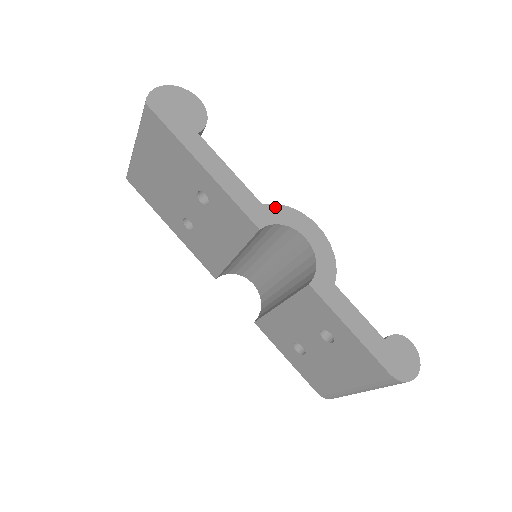
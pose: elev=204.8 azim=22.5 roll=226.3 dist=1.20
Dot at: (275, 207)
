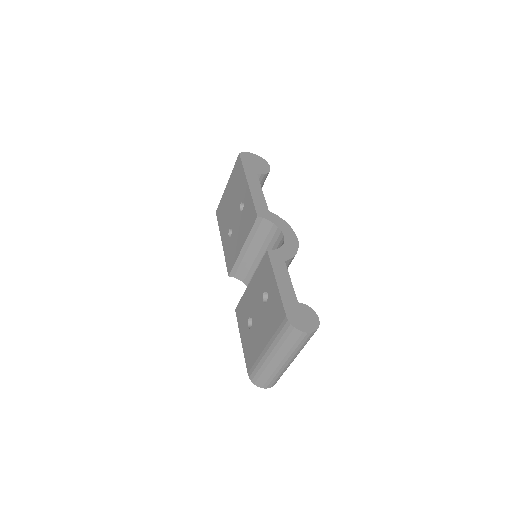
Dot at: (276, 216)
